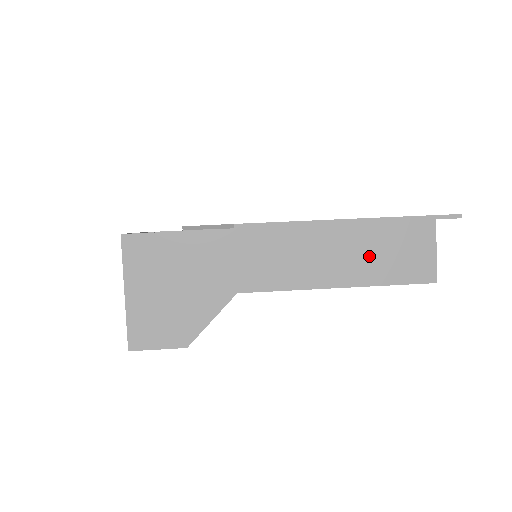
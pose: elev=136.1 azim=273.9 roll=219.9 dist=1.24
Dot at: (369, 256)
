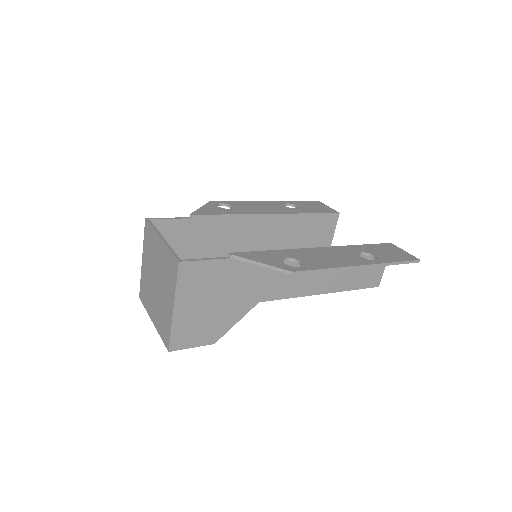
Dot at: (348, 272)
